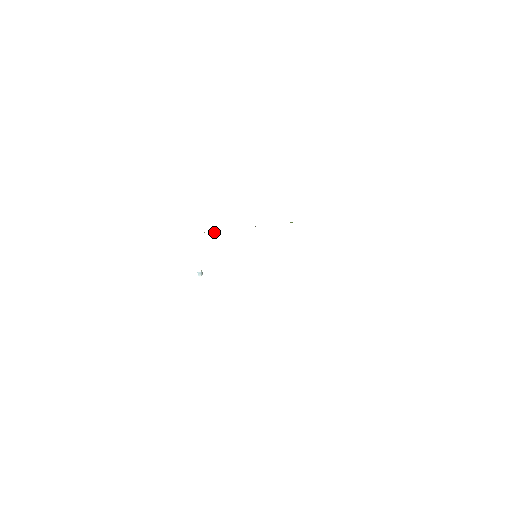
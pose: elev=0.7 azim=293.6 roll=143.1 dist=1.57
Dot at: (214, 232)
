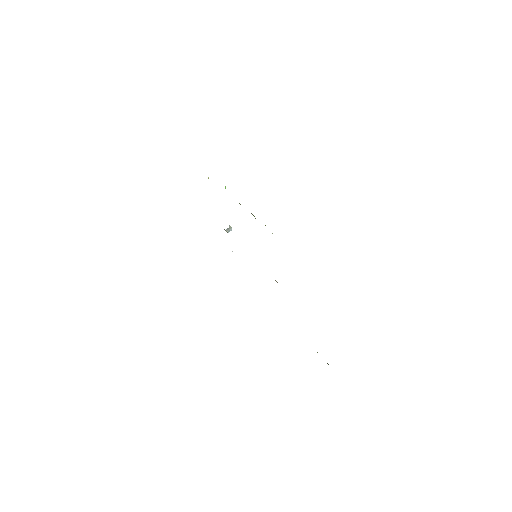
Dot at: occluded
